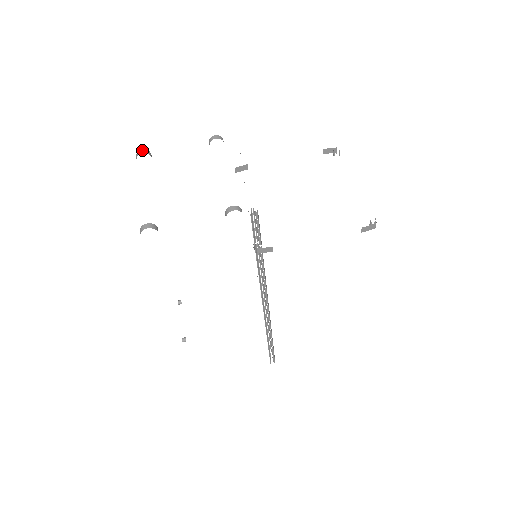
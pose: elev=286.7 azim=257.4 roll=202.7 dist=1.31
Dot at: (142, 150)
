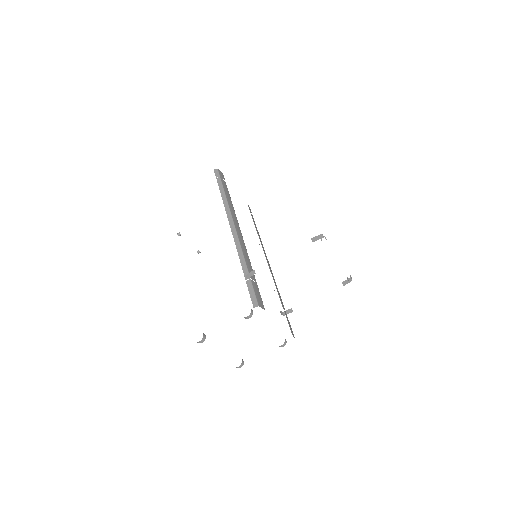
Dot at: (200, 342)
